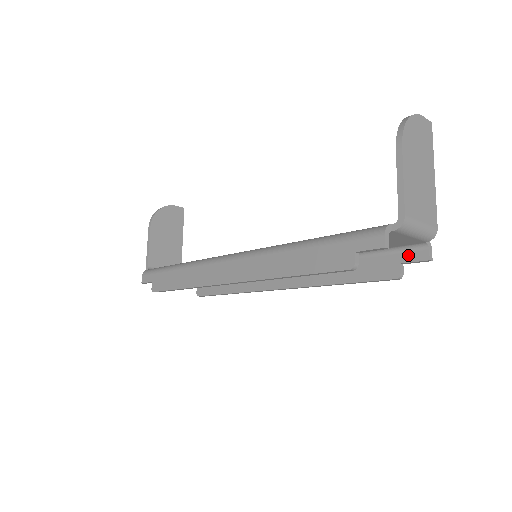
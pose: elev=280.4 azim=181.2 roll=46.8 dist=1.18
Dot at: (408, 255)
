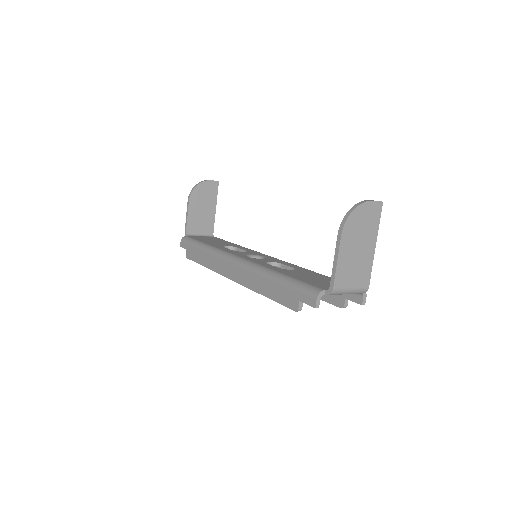
Dot at: (351, 295)
